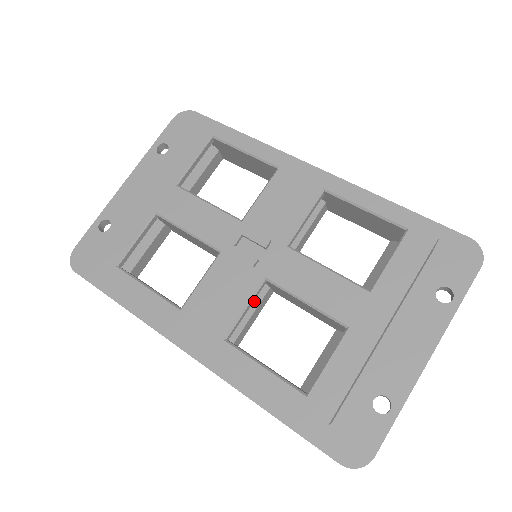
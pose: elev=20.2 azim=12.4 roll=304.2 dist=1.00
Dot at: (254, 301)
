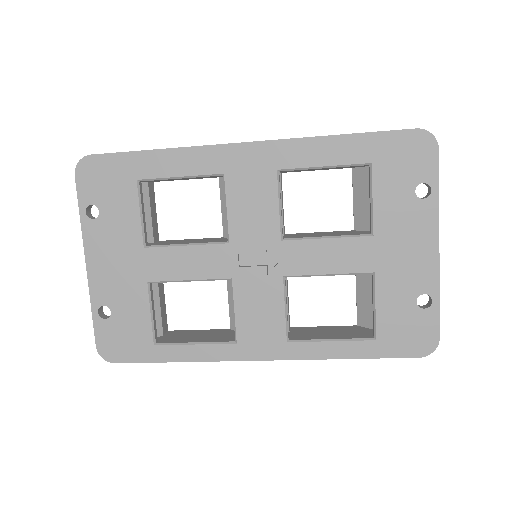
Dot at: occluded
